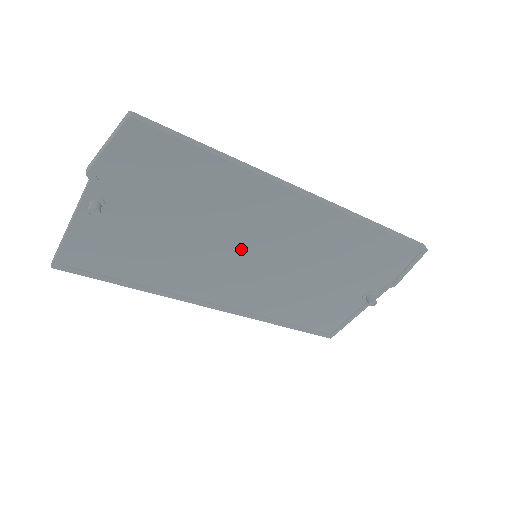
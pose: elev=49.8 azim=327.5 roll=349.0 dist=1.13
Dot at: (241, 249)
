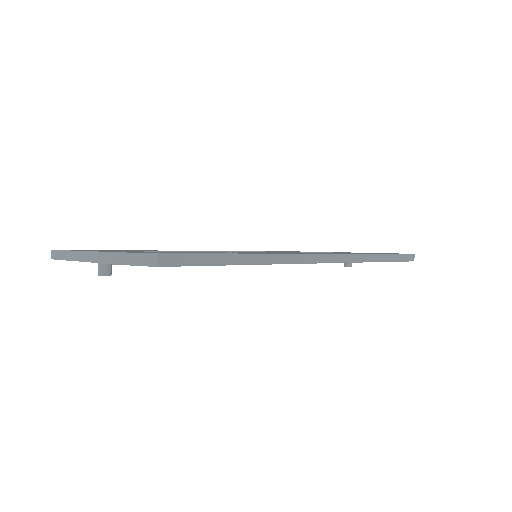
Dot at: occluded
